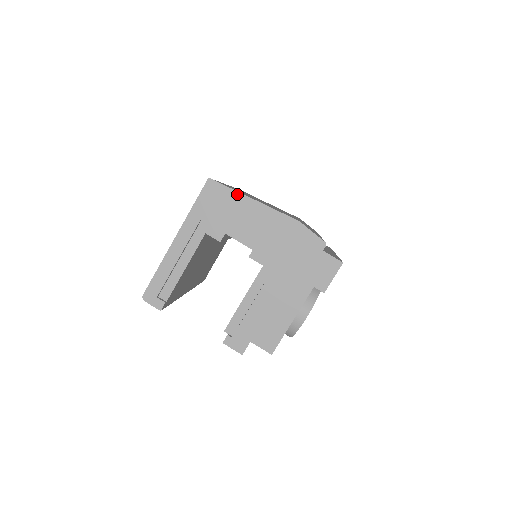
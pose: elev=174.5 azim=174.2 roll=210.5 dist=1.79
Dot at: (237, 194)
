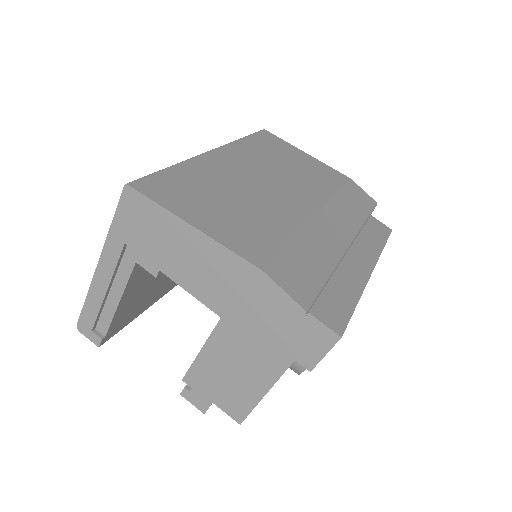
Dot at: (167, 214)
